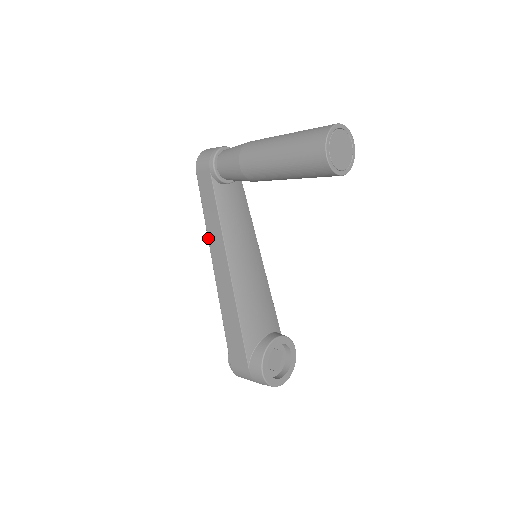
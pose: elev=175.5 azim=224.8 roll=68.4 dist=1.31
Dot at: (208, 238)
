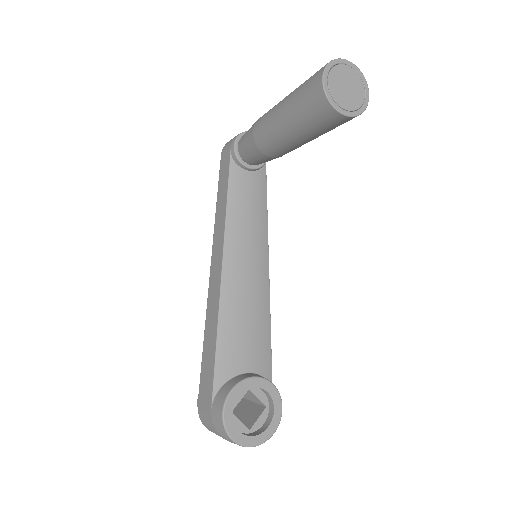
Dot at: (214, 229)
